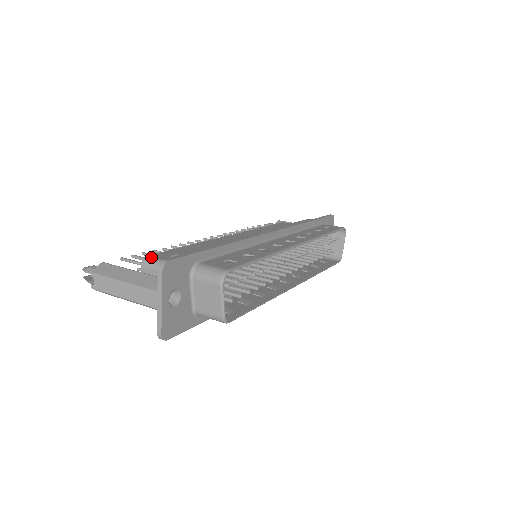
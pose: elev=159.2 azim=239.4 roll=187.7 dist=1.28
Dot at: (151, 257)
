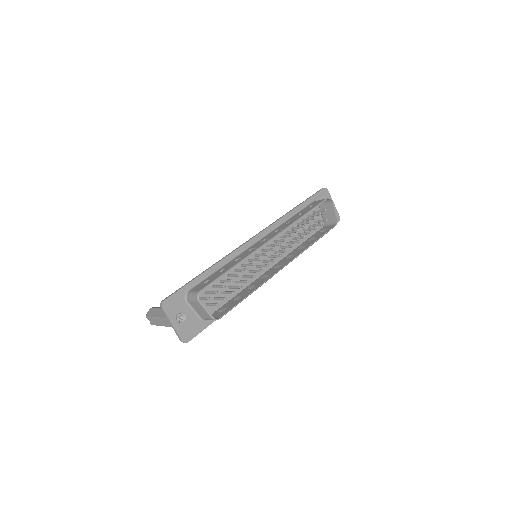
Dot at: occluded
